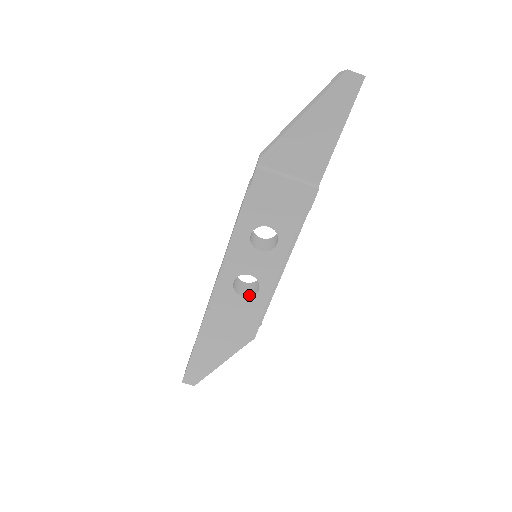
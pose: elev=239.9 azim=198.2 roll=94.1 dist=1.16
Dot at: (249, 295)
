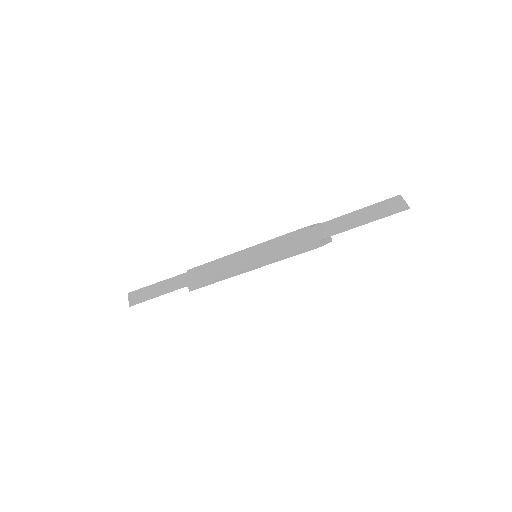
Dot at: occluded
